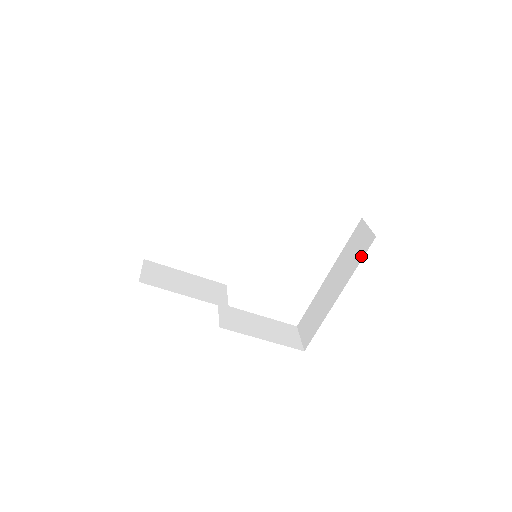
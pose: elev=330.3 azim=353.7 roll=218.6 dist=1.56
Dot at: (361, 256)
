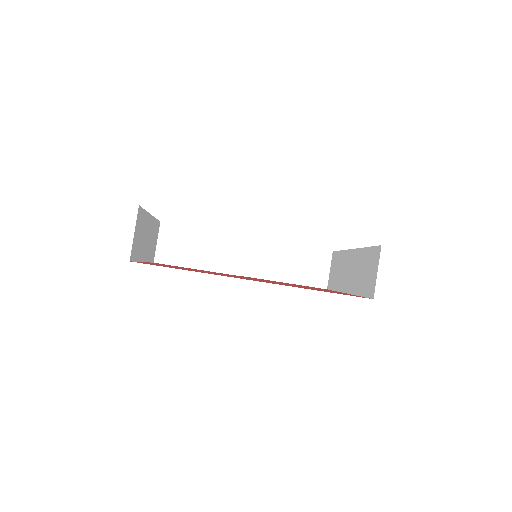
Dot at: (363, 292)
